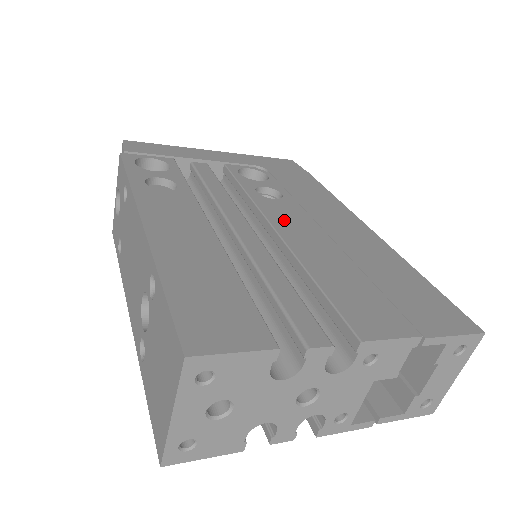
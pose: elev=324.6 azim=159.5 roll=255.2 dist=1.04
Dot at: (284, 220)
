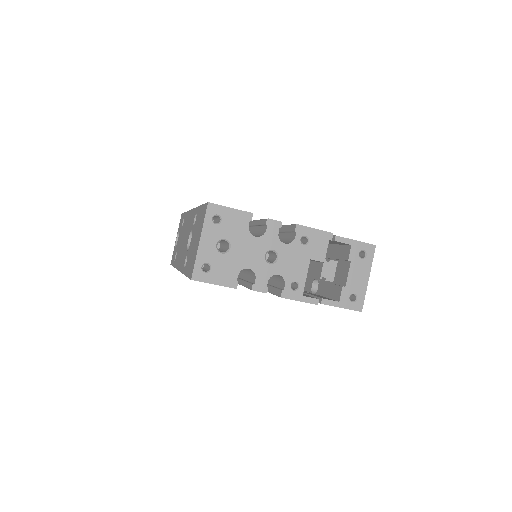
Dot at: occluded
